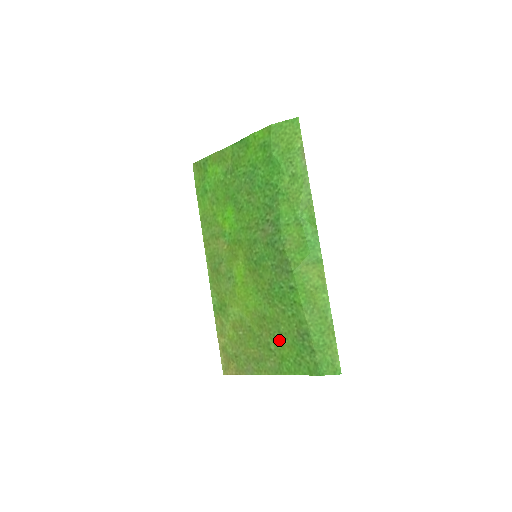
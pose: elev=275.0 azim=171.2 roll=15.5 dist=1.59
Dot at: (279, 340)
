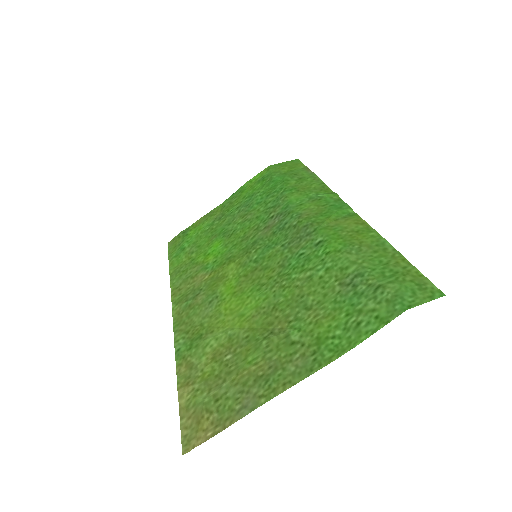
Dot at: (307, 318)
